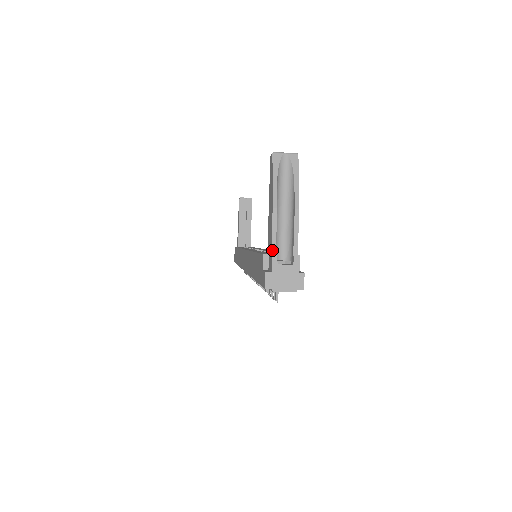
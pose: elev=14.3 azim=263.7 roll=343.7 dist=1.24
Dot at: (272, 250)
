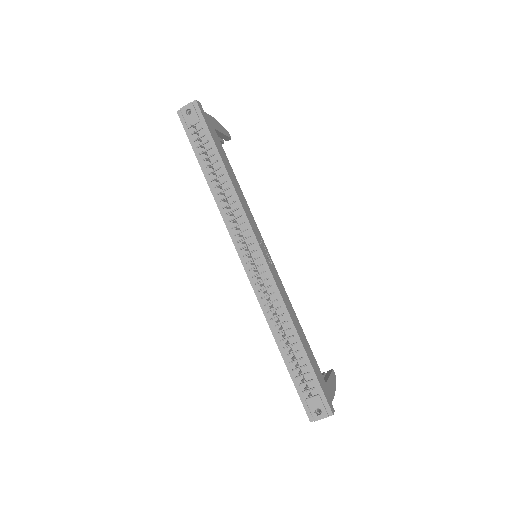
Dot at: occluded
